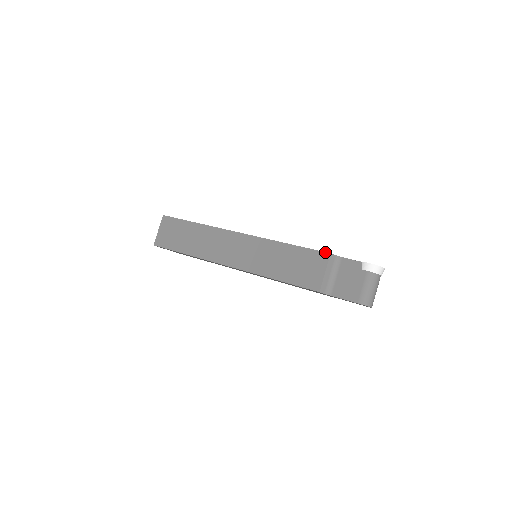
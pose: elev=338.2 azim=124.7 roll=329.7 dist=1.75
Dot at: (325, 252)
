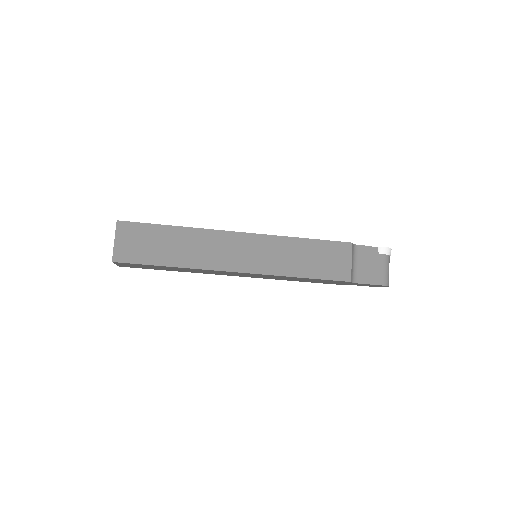
Dot at: (347, 242)
